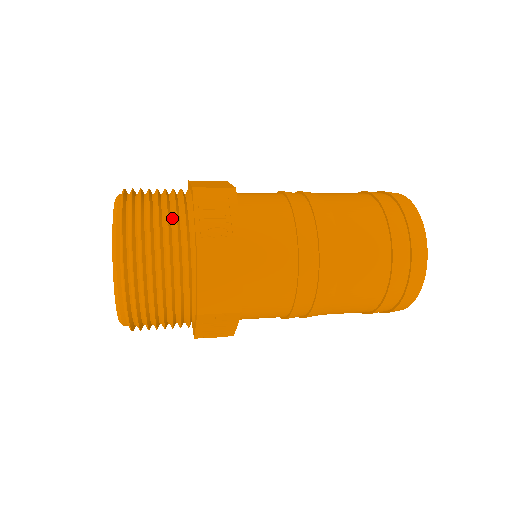
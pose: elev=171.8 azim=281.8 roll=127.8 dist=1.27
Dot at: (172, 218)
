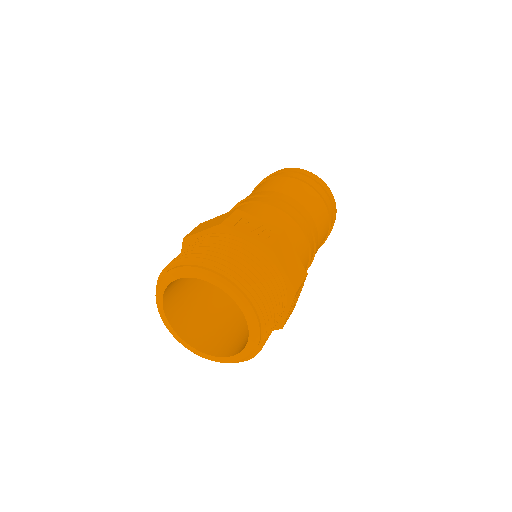
Dot at: occluded
